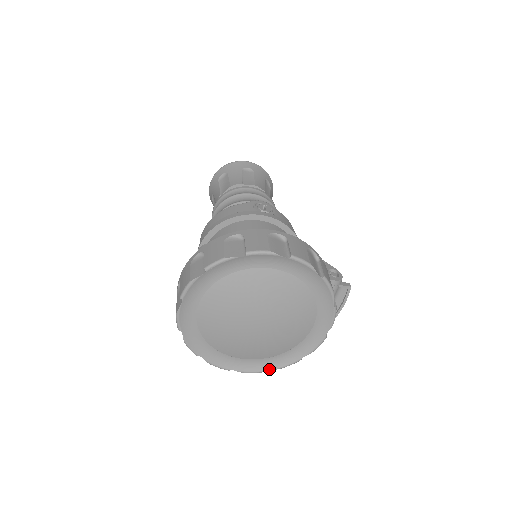
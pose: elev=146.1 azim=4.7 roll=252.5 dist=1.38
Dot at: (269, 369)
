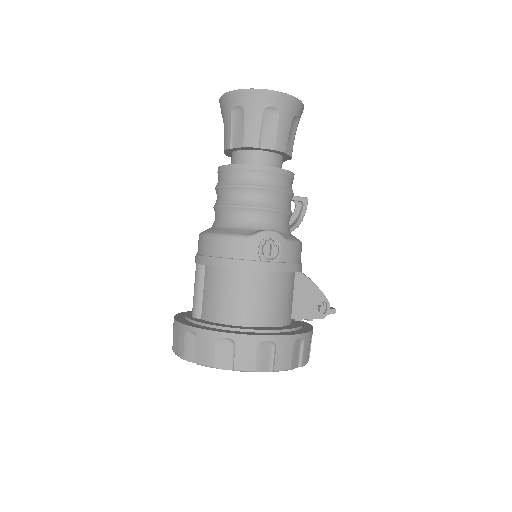
Dot at: occluded
